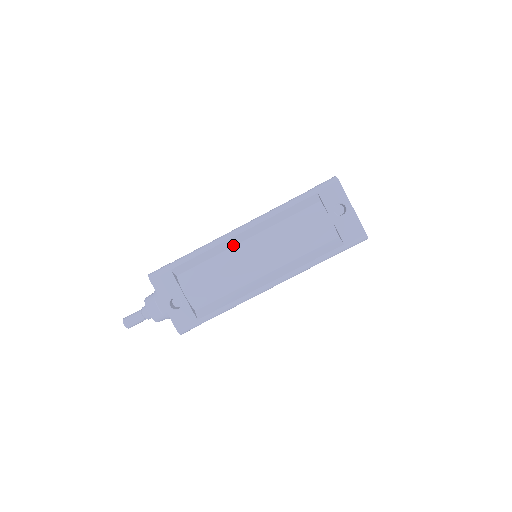
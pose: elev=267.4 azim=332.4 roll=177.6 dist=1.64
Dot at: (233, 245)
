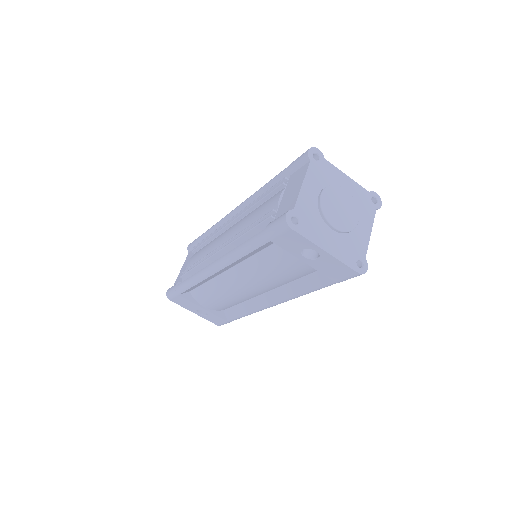
Dot at: (218, 274)
